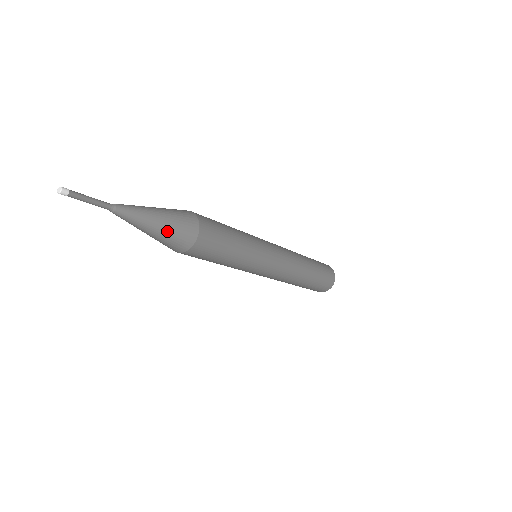
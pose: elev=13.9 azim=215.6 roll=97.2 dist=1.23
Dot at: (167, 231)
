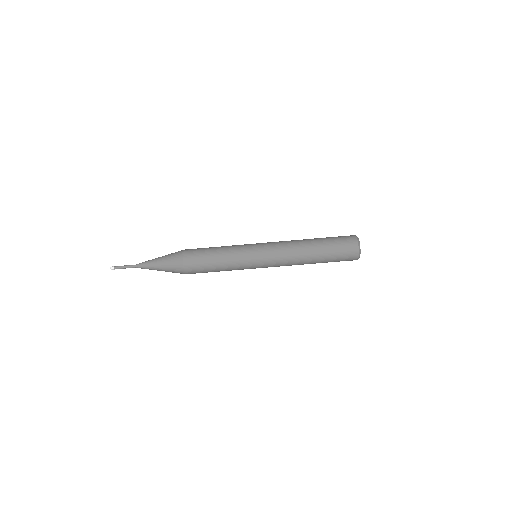
Dot at: (165, 260)
